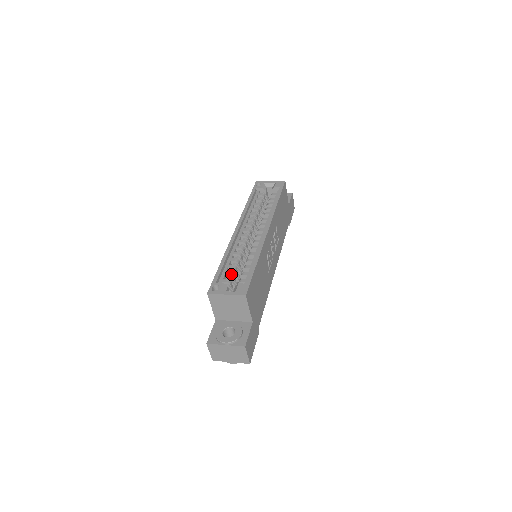
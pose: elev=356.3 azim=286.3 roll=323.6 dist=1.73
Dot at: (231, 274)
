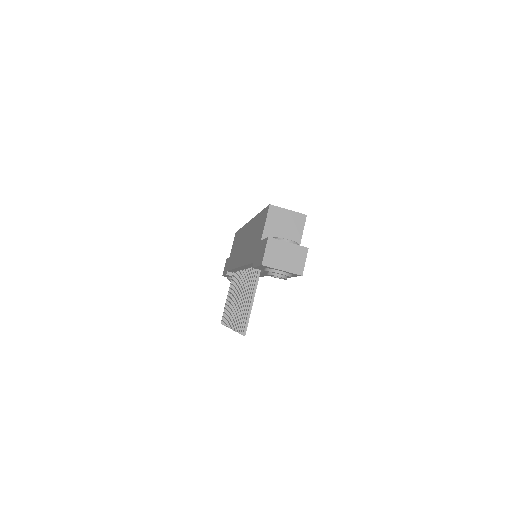
Dot at: occluded
